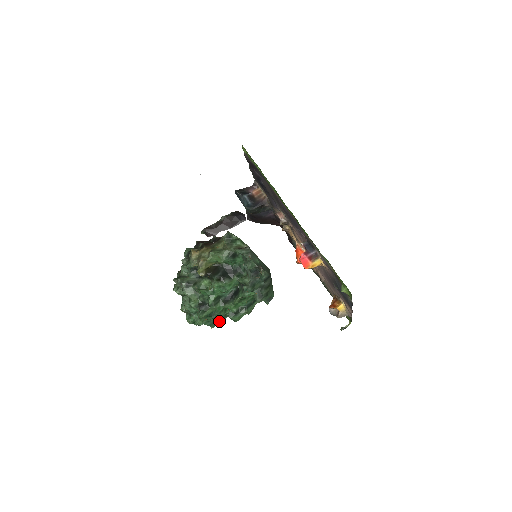
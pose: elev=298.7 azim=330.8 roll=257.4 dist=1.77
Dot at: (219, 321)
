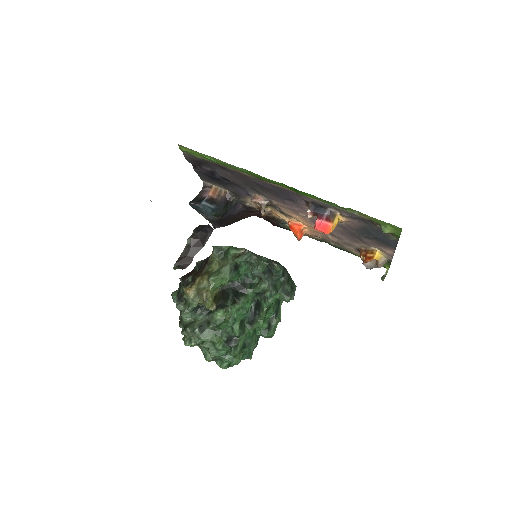
Dot at: (254, 347)
